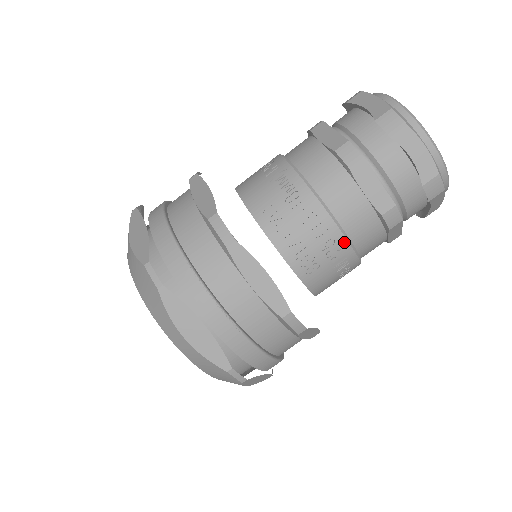
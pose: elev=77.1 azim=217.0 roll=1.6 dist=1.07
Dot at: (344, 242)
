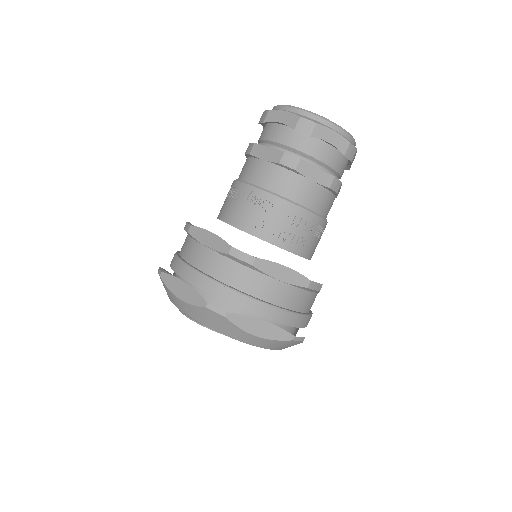
Dot at: (315, 217)
